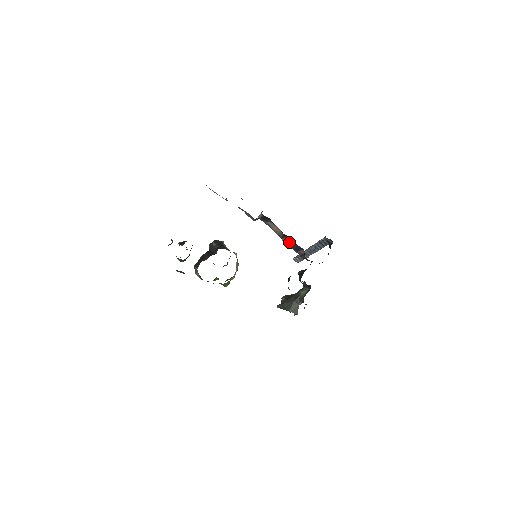
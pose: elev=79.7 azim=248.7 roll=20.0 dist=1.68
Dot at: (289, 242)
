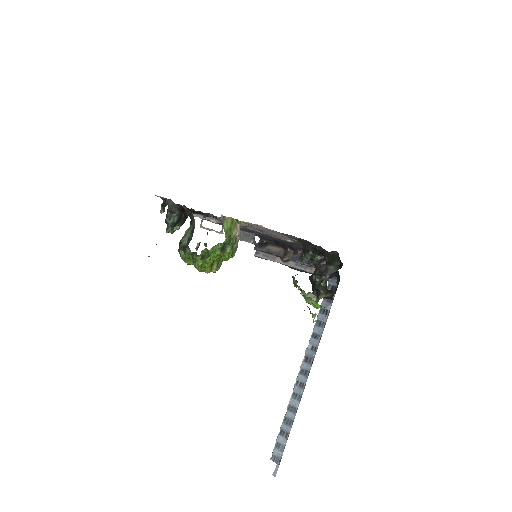
Dot at: (293, 255)
